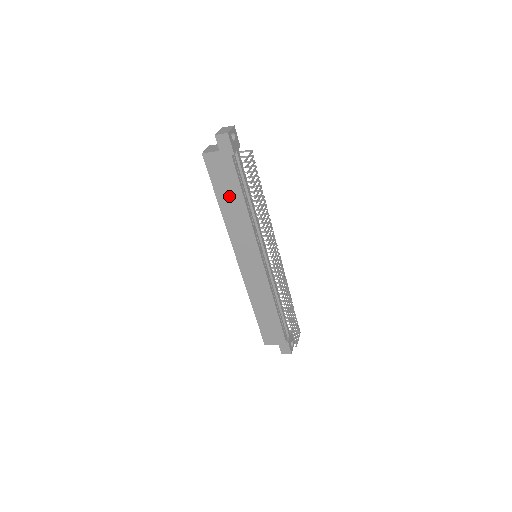
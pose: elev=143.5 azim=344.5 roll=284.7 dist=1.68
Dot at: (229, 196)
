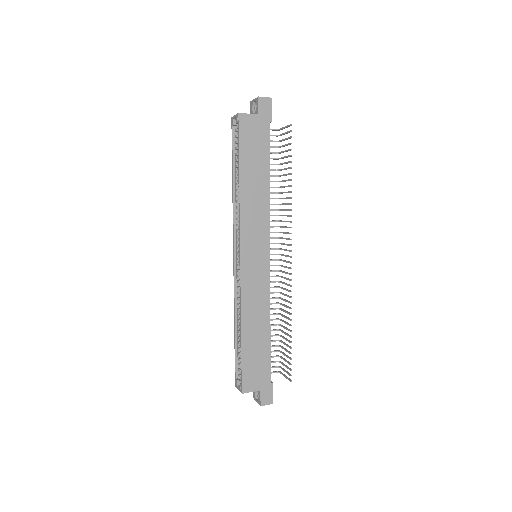
Dot at: (254, 168)
